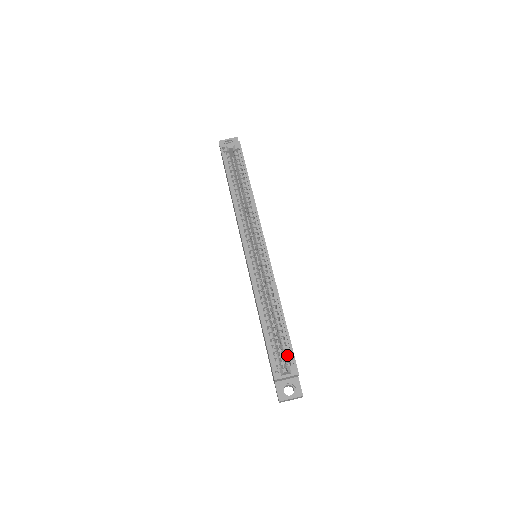
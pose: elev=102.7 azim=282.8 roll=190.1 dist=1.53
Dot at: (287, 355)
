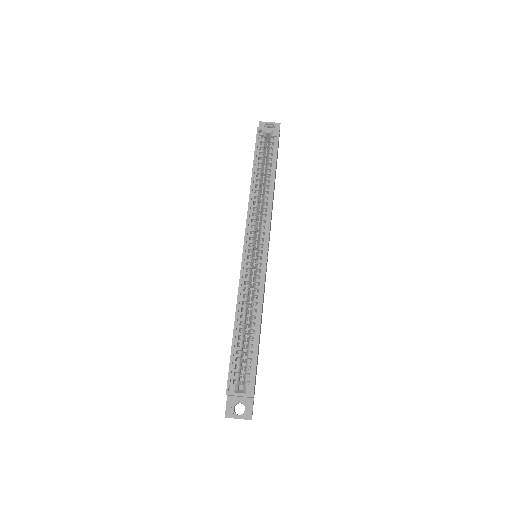
Dot at: (248, 373)
